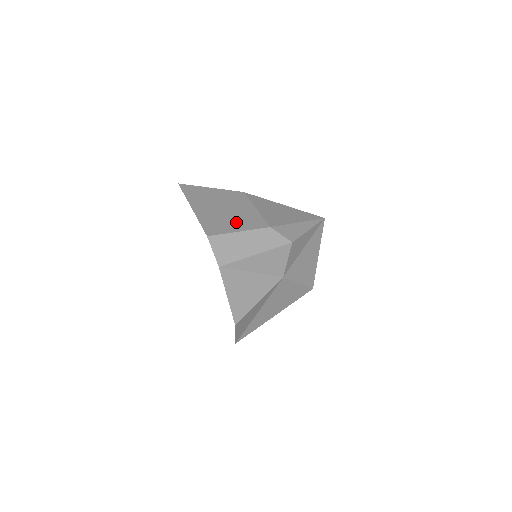
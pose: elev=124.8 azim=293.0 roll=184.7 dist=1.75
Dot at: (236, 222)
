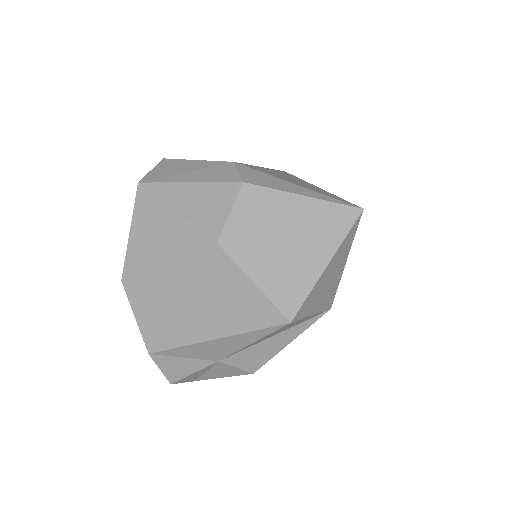
Dot at: occluded
